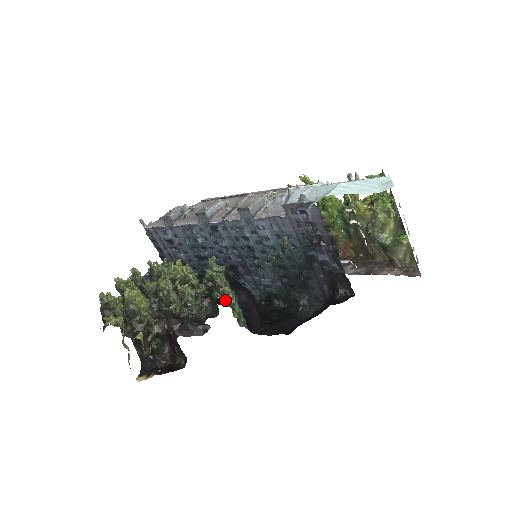
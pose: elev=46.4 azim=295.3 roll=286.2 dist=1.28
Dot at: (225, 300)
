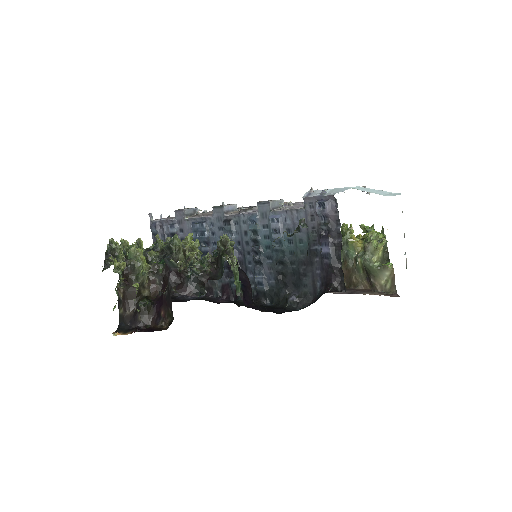
Dot at: (232, 265)
